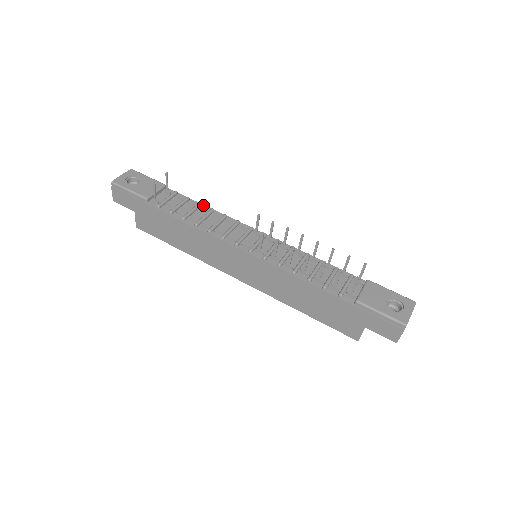
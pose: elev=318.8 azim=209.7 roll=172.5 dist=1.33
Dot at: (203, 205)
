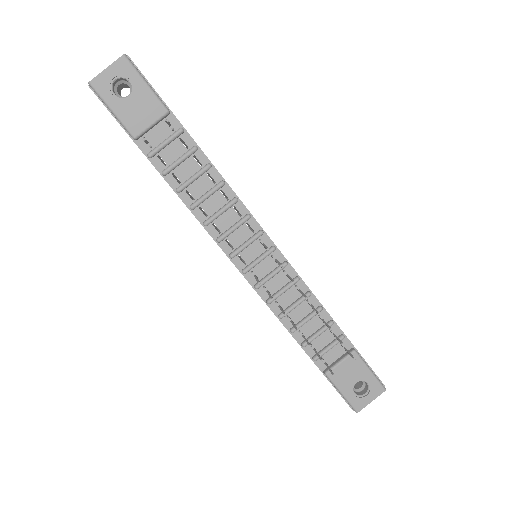
Dot at: (213, 167)
